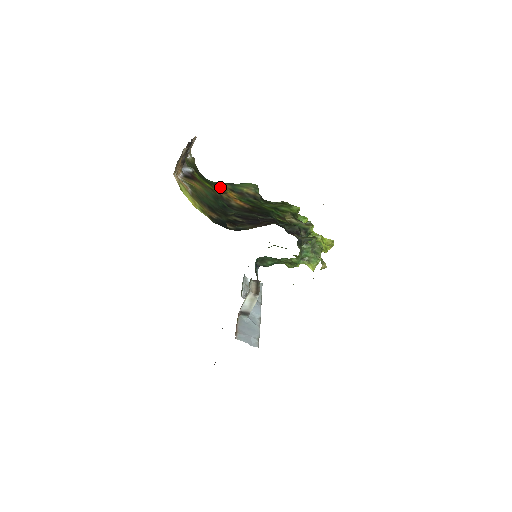
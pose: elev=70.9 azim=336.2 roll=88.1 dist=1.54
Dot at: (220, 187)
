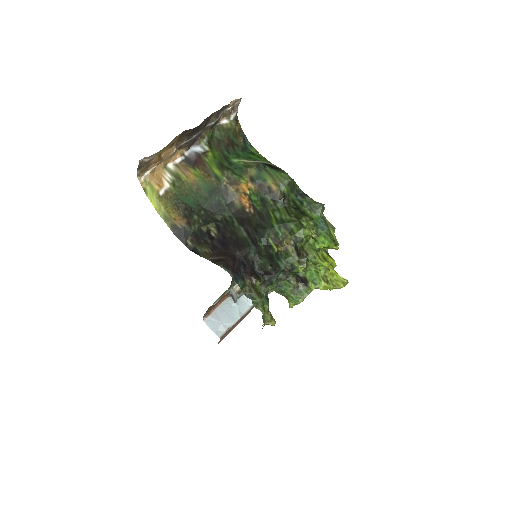
Dot at: (236, 174)
